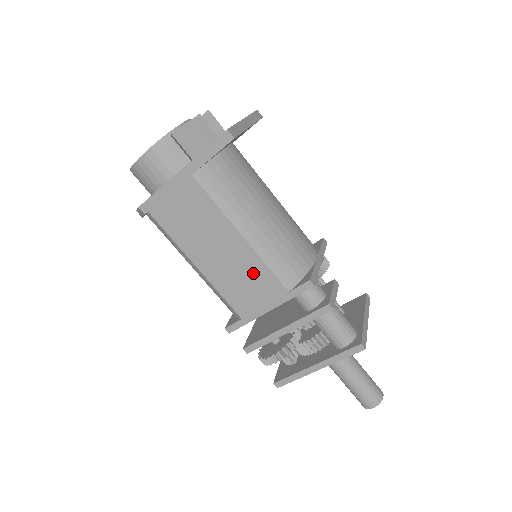
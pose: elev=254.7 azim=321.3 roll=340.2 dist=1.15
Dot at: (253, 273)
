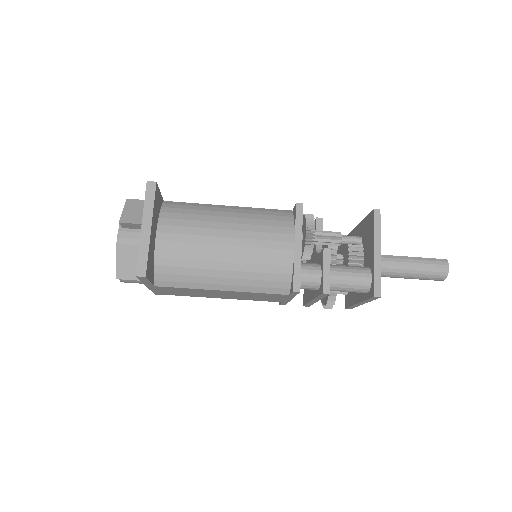
Dot at: (255, 295)
